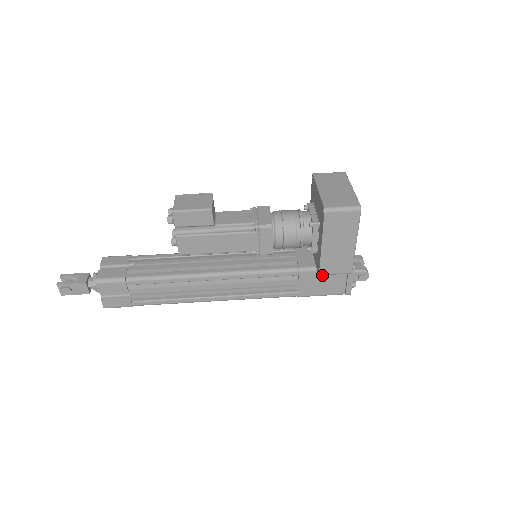
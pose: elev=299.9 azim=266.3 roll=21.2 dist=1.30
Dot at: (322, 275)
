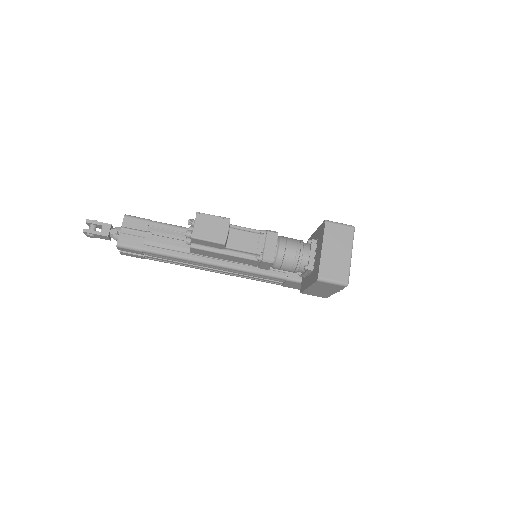
Dot at: occluded
